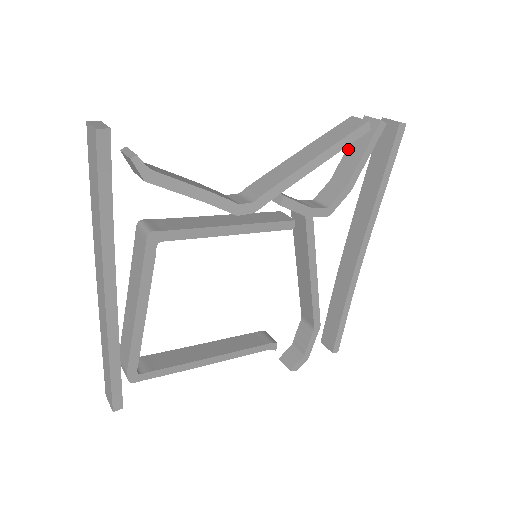
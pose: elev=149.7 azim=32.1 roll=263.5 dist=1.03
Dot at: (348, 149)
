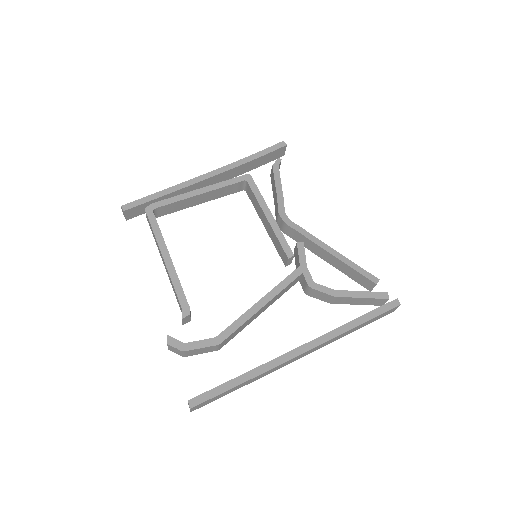
Dot at: occluded
